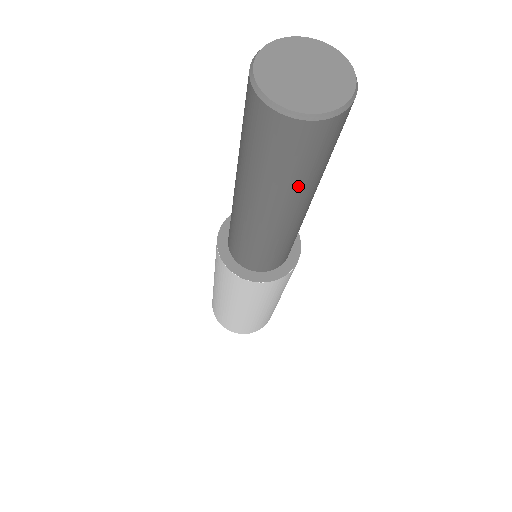
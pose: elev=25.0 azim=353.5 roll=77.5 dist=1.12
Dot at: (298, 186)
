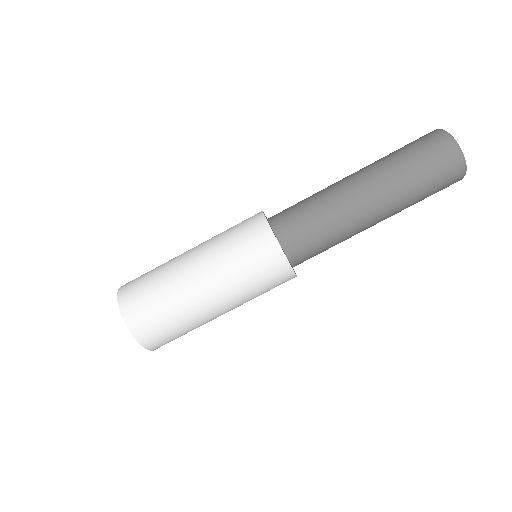
Dot at: (401, 176)
